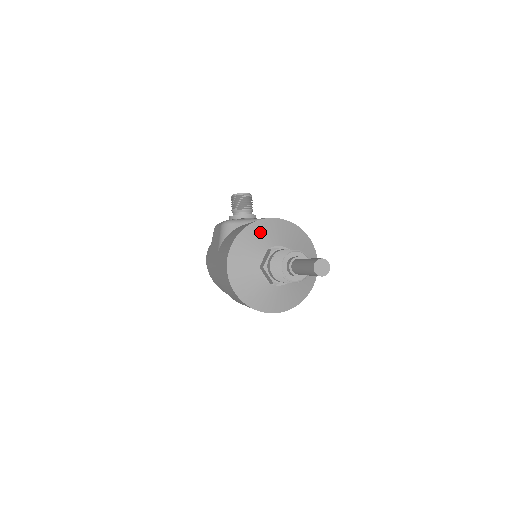
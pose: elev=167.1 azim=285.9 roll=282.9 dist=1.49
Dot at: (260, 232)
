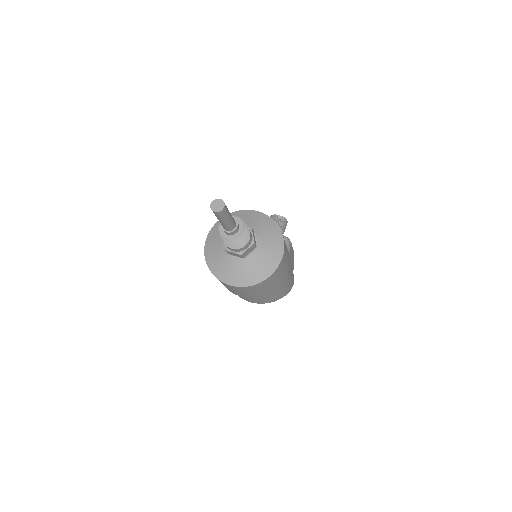
Dot at: (241, 216)
